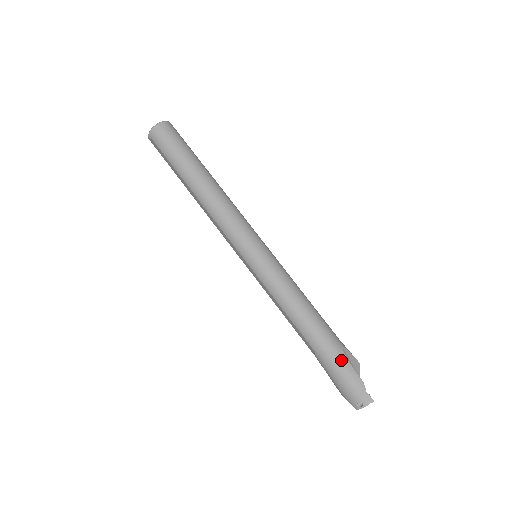
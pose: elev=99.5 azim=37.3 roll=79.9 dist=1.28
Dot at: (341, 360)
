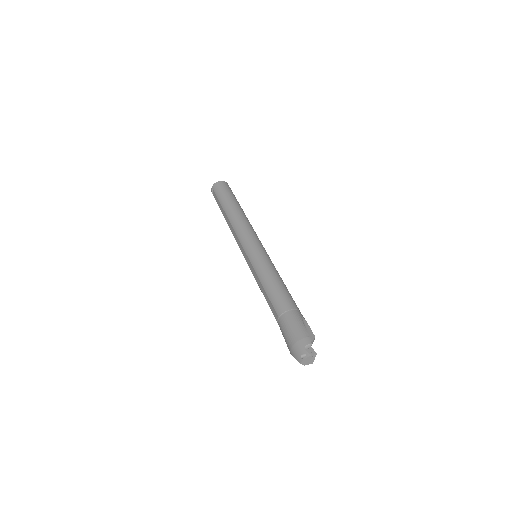
Dot at: (297, 321)
